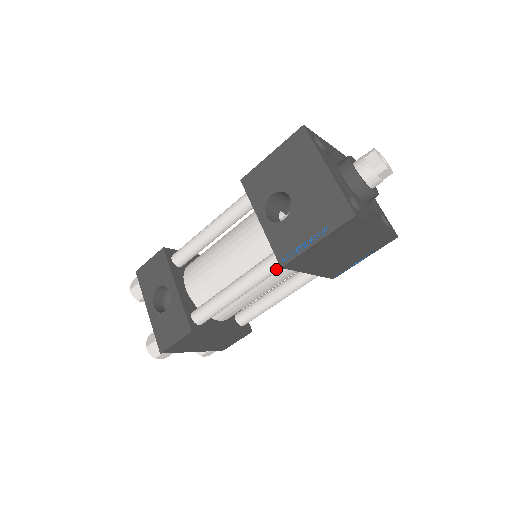
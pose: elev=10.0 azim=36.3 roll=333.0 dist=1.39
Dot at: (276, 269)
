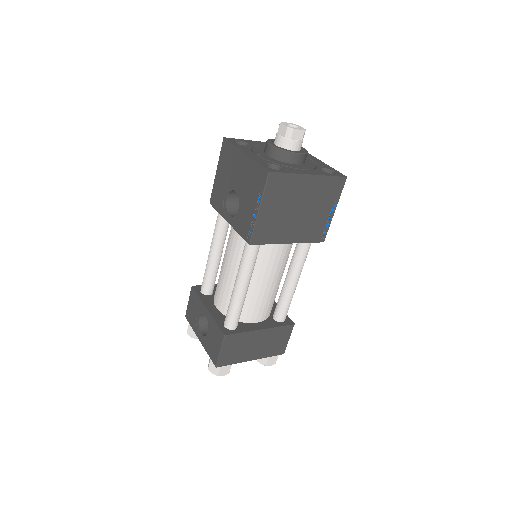
Dot at: (254, 250)
